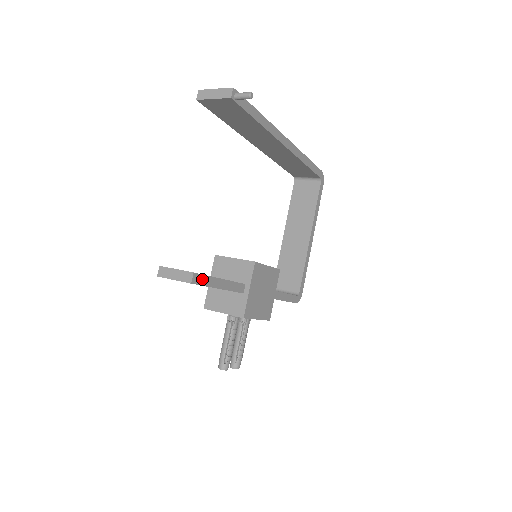
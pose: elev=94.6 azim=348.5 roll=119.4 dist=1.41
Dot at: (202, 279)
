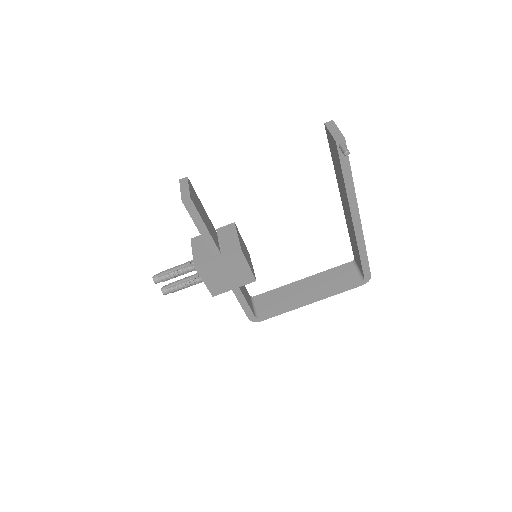
Dot at: (192, 209)
